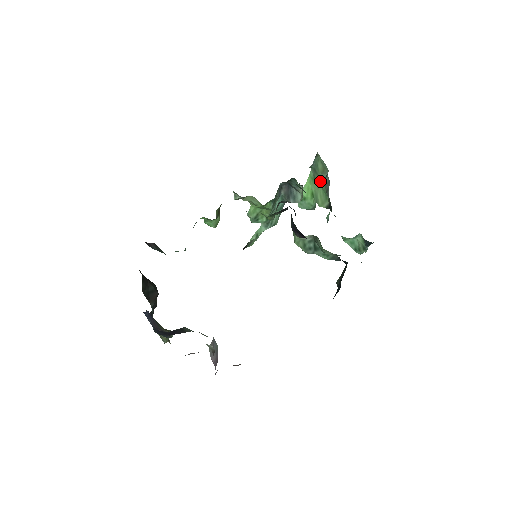
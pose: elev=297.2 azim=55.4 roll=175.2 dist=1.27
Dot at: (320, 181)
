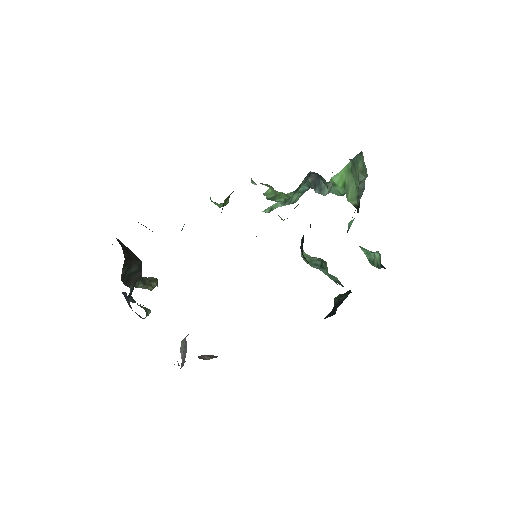
Dot at: (356, 178)
